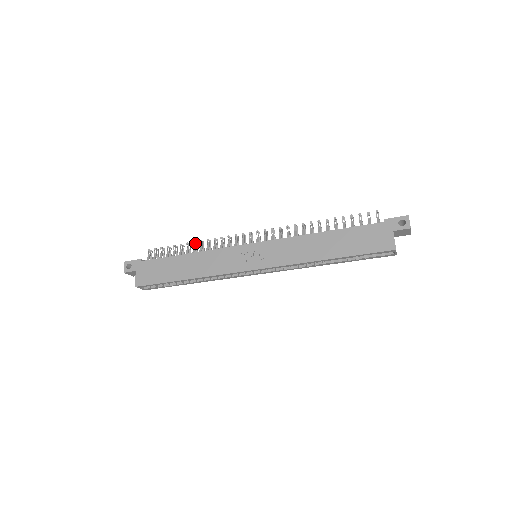
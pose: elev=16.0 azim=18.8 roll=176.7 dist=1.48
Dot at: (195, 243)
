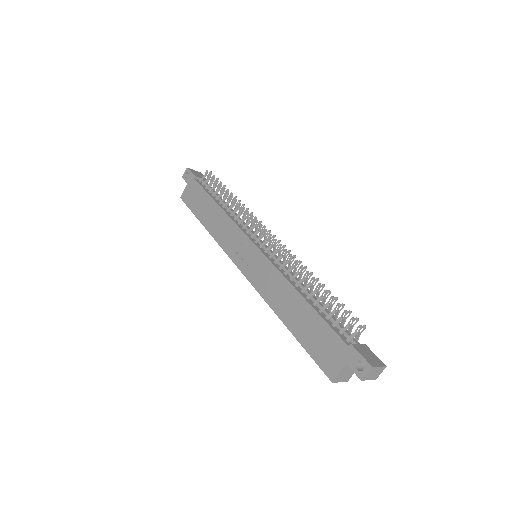
Dot at: (232, 197)
